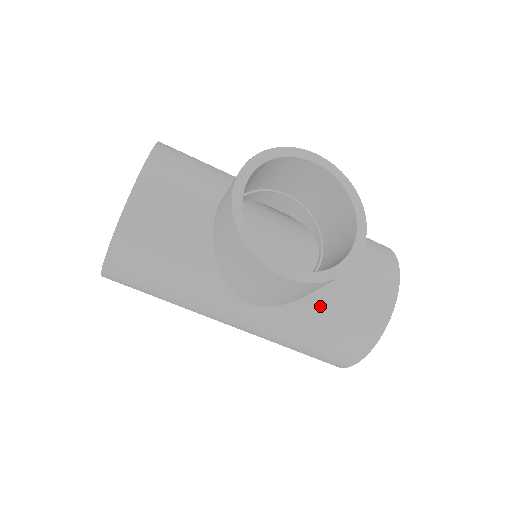
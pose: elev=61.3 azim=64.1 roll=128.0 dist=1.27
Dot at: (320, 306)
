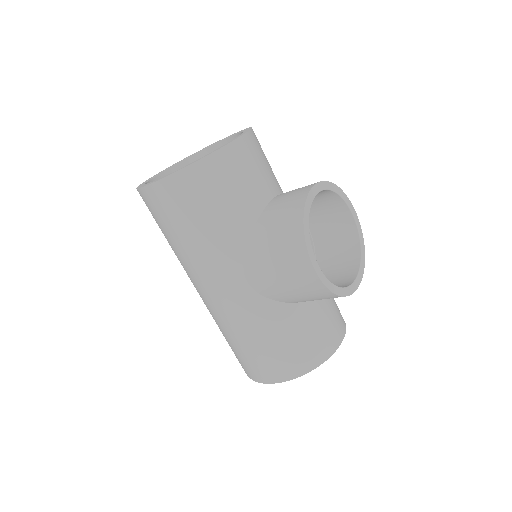
Dot at: (293, 317)
